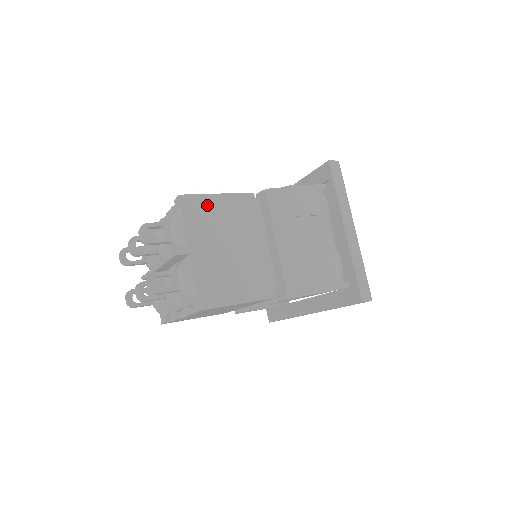
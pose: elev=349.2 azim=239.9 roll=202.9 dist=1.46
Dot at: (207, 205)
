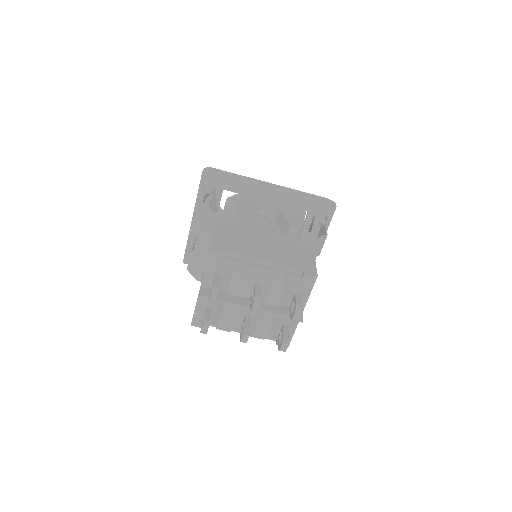
Dot at: occluded
